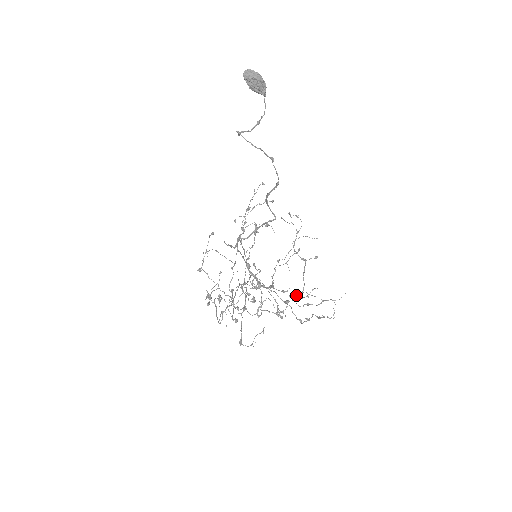
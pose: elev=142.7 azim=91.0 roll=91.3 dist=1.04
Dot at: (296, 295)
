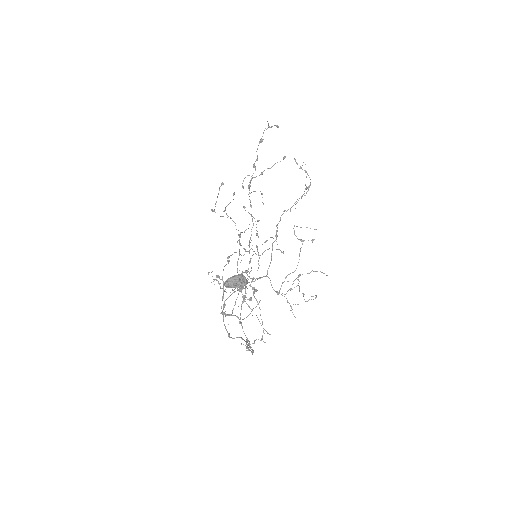
Dot at: (289, 274)
